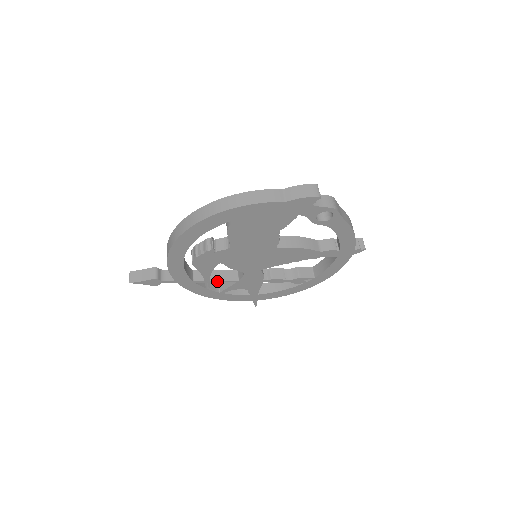
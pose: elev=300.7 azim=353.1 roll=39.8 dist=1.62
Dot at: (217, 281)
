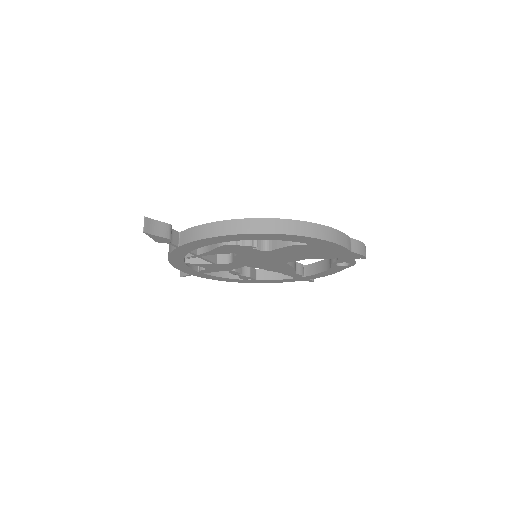
Dot at: (204, 258)
